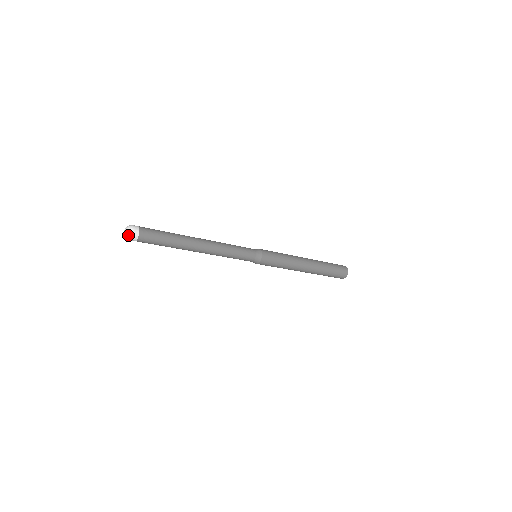
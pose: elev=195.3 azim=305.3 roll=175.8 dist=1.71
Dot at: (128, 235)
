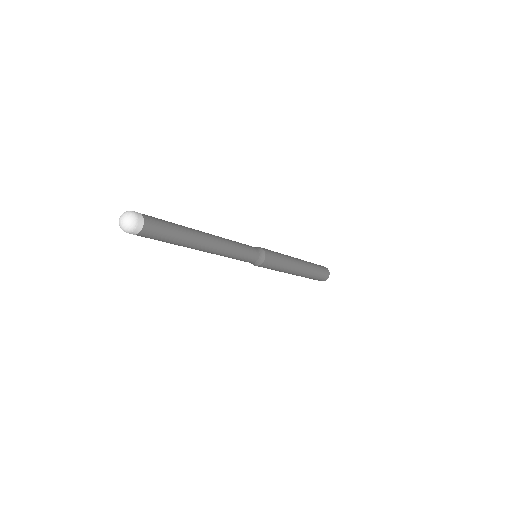
Dot at: (127, 227)
